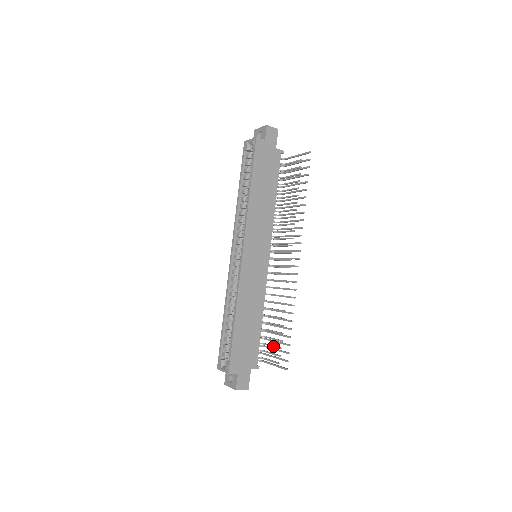
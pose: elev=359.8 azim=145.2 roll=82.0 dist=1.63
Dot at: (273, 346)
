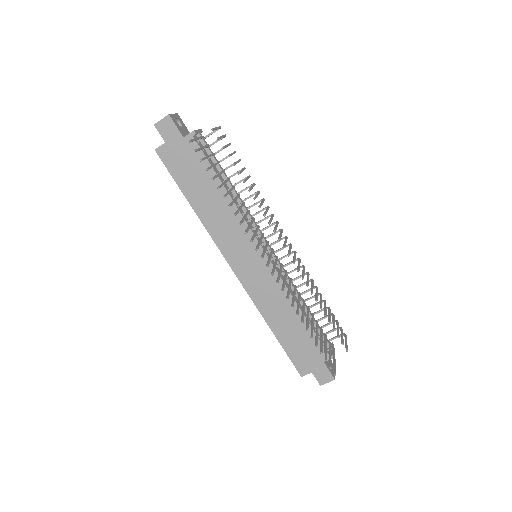
Dot at: occluded
